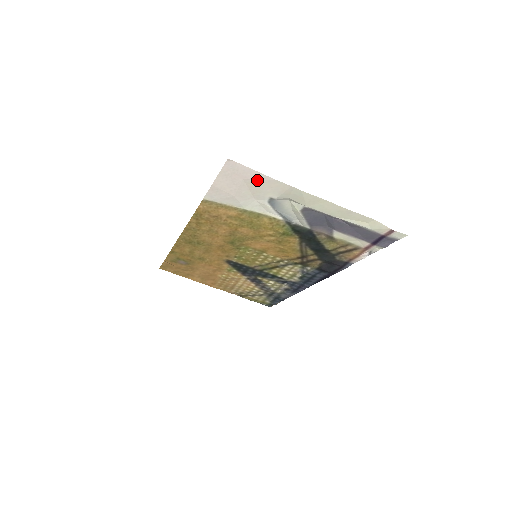
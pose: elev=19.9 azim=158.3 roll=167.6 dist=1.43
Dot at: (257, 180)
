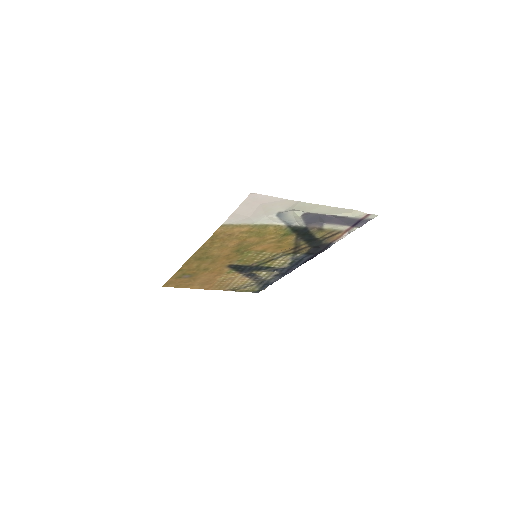
Dot at: (271, 202)
